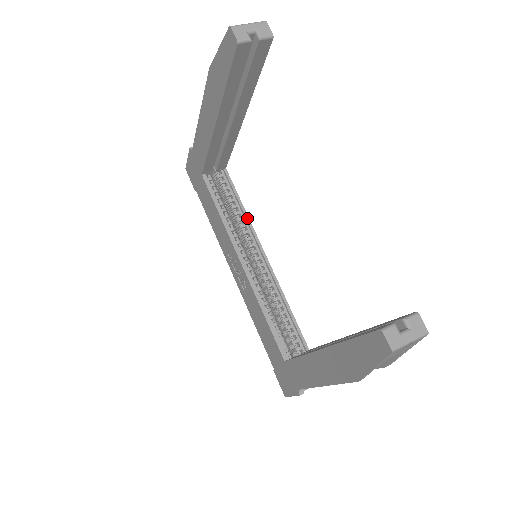
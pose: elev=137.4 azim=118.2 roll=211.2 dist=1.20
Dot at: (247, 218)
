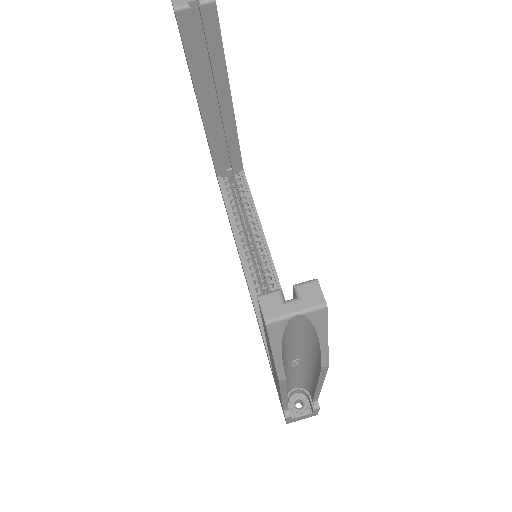
Dot at: (257, 218)
